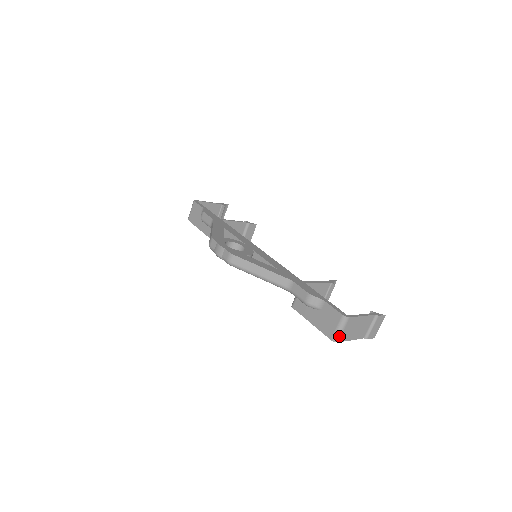
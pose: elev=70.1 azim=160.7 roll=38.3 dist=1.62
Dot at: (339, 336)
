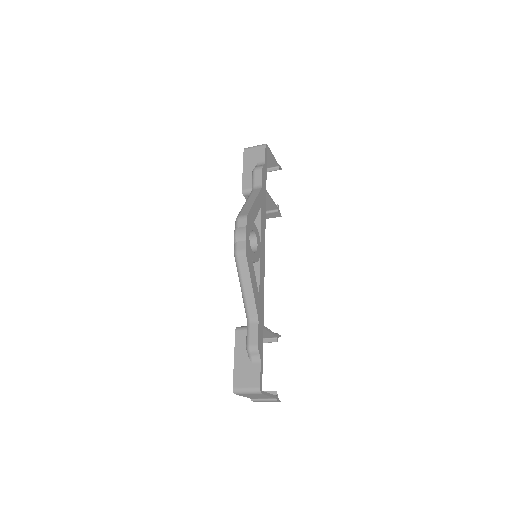
Dot at: (241, 393)
